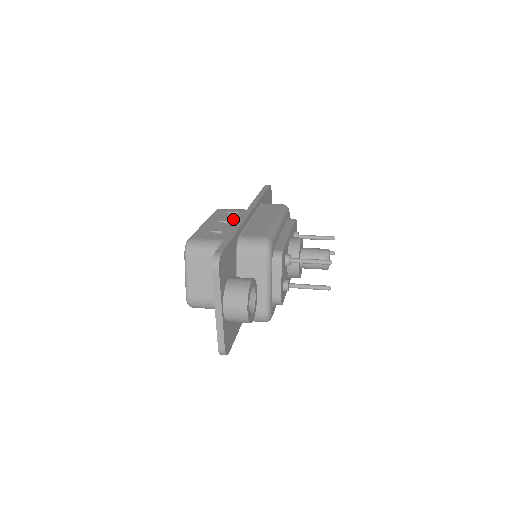
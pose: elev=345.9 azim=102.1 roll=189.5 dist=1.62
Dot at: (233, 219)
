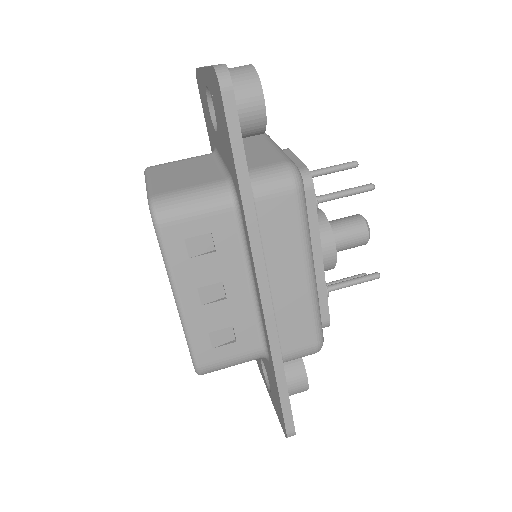
Dot at: (222, 271)
